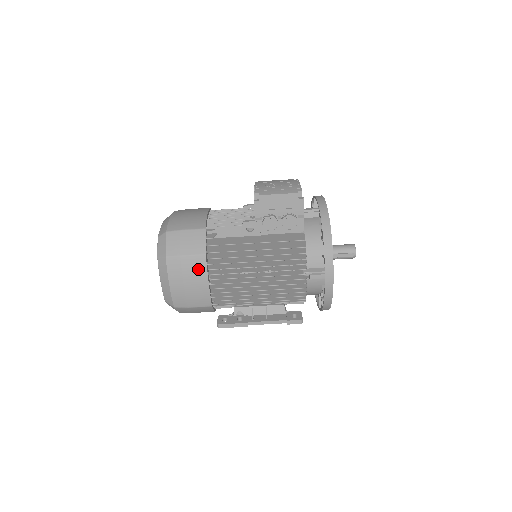
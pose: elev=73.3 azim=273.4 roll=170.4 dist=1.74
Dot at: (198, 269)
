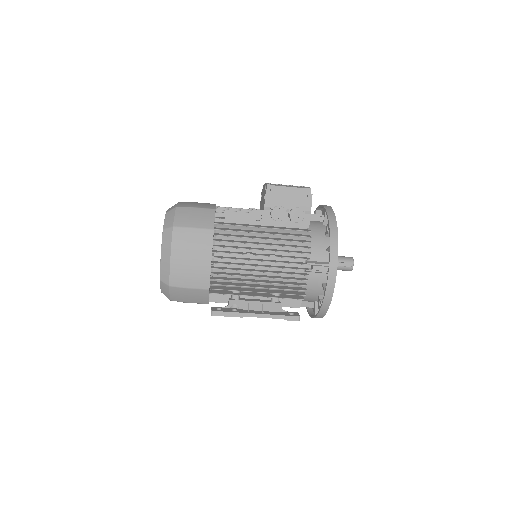
Dot at: (203, 243)
